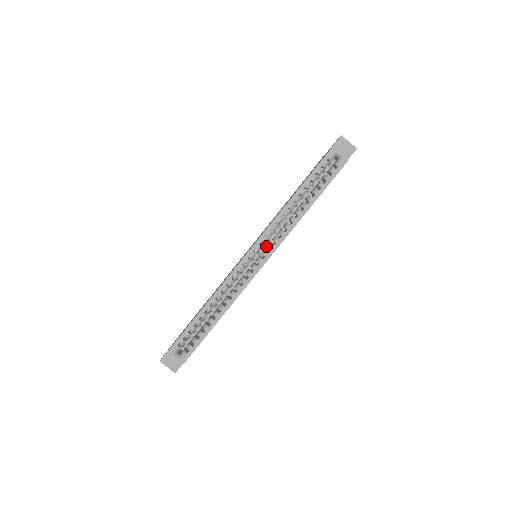
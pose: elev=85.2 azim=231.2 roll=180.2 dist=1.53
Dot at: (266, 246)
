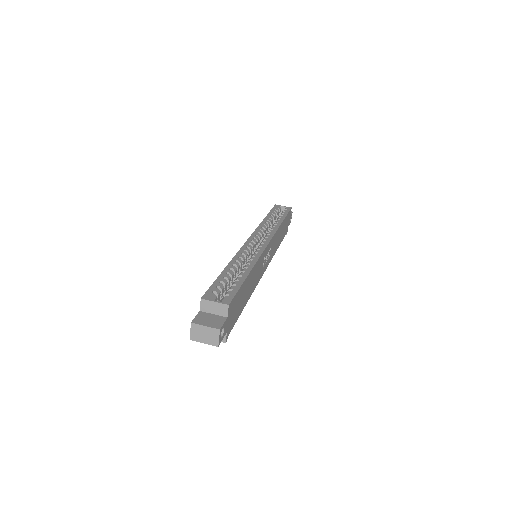
Dot at: occluded
